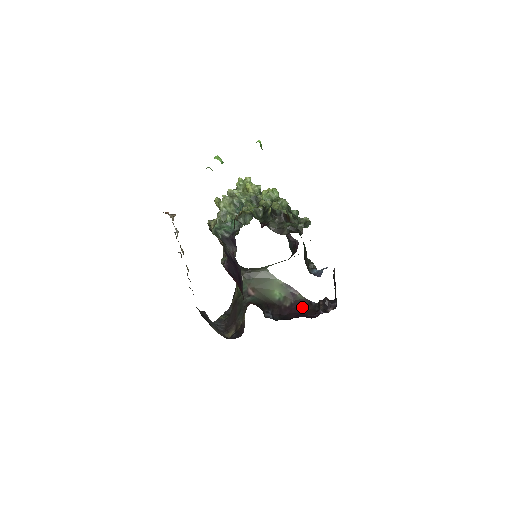
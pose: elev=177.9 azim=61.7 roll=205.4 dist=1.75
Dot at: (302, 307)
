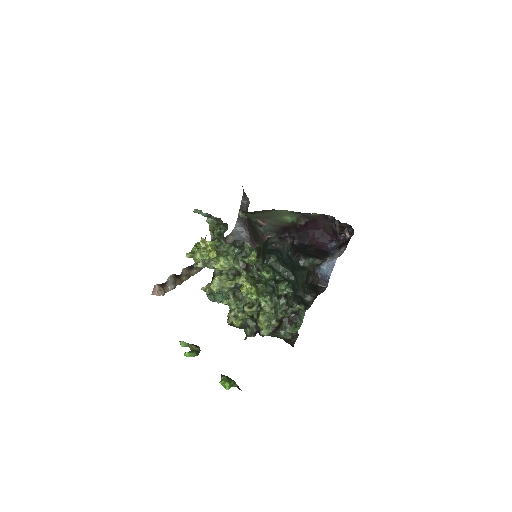
Dot at: (318, 223)
